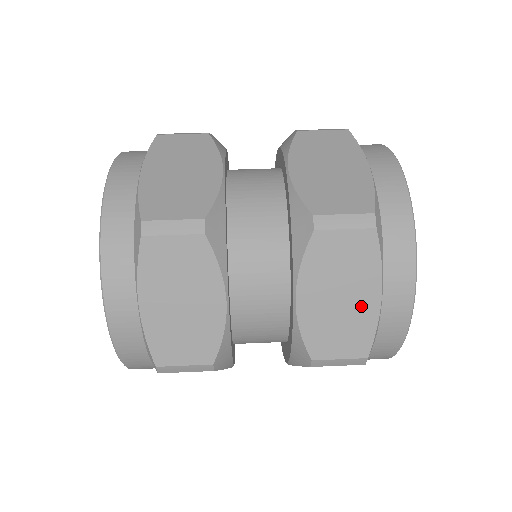
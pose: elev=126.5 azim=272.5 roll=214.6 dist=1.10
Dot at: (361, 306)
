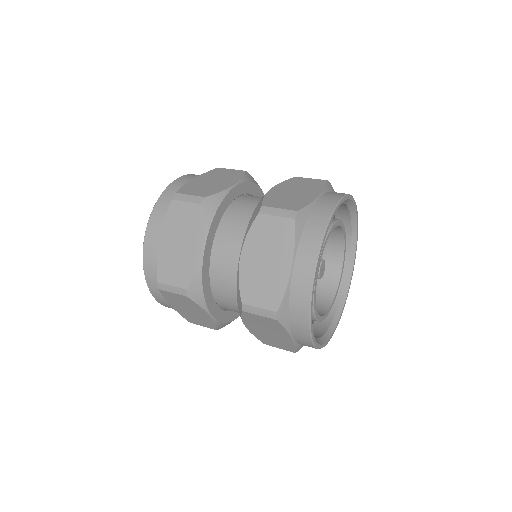
Dot at: (305, 196)
